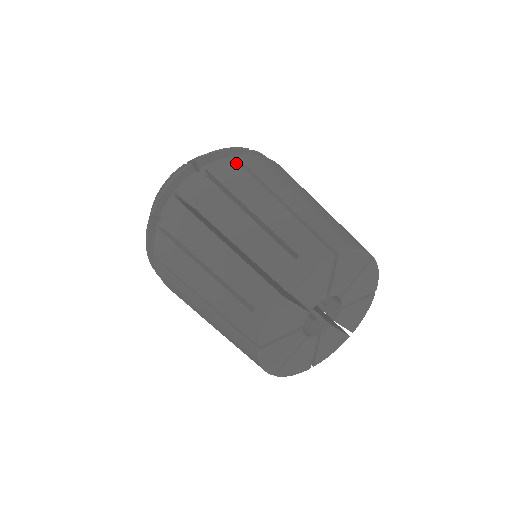
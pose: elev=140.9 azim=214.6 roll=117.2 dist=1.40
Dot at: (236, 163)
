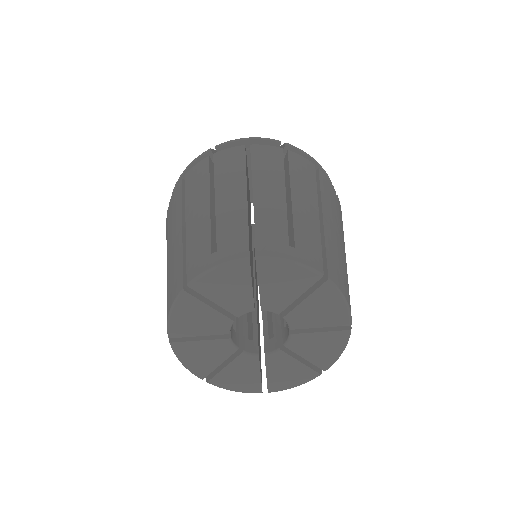
Dot at: (314, 170)
